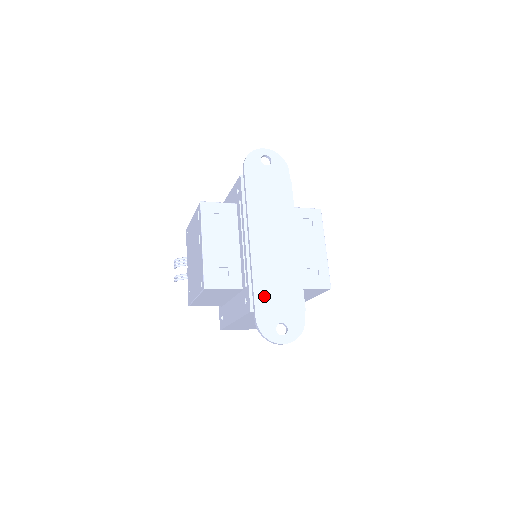
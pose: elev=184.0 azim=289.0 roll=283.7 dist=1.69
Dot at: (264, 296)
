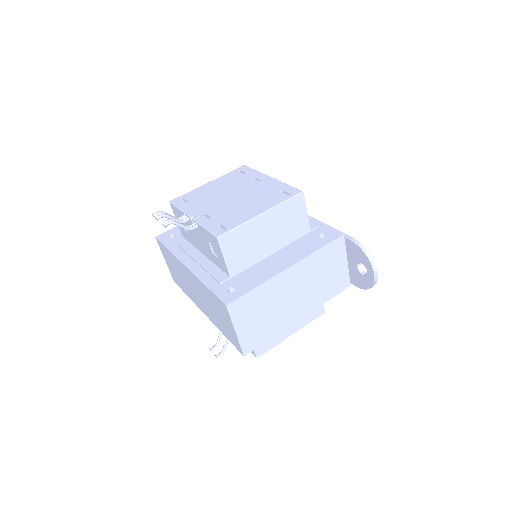
Dot at: occluded
